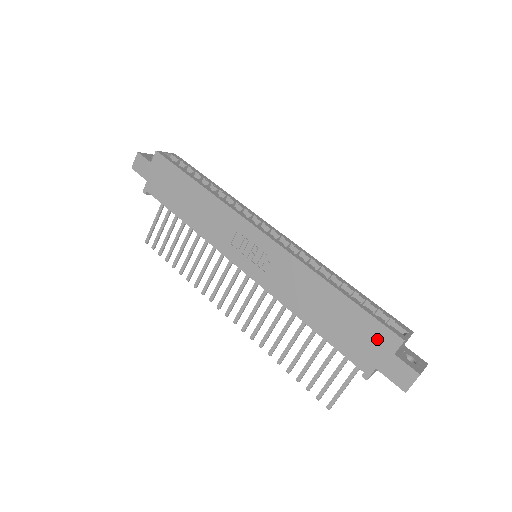
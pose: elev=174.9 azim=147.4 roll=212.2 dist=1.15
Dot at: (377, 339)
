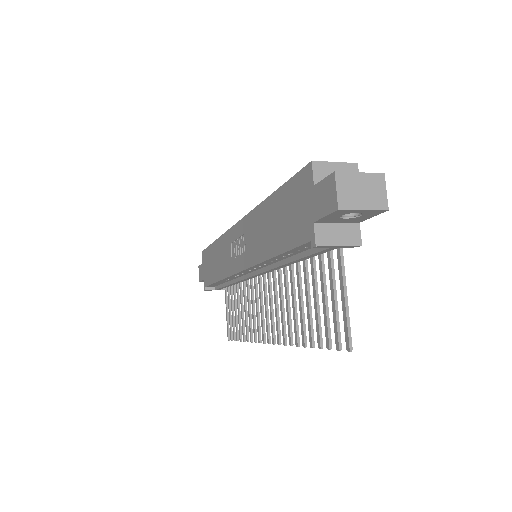
Dot at: (301, 193)
